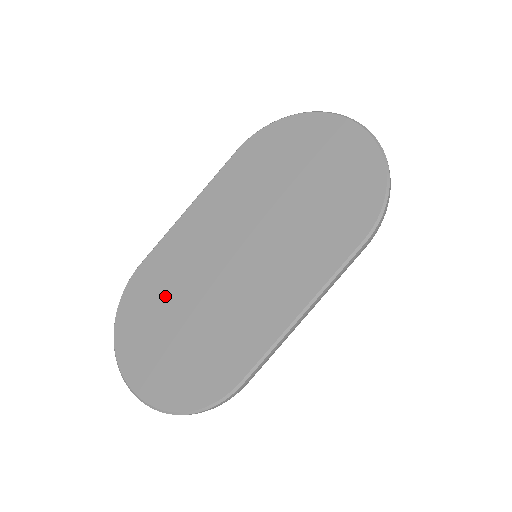
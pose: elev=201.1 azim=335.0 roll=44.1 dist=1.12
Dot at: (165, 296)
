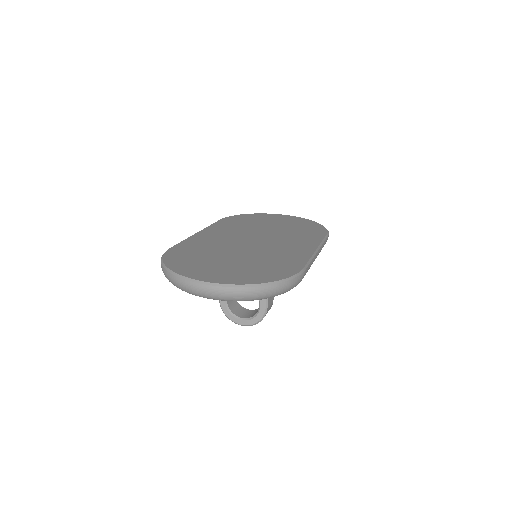
Dot at: (208, 253)
